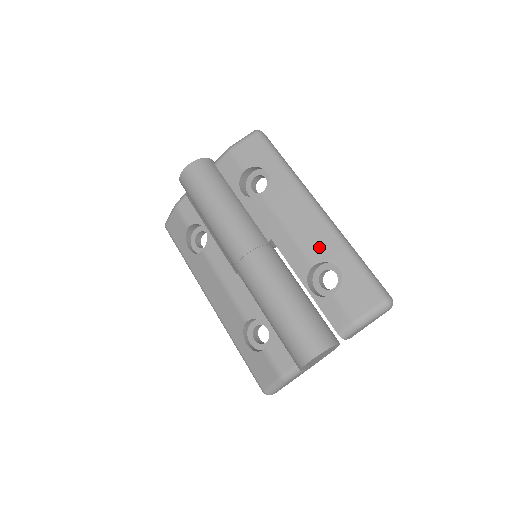
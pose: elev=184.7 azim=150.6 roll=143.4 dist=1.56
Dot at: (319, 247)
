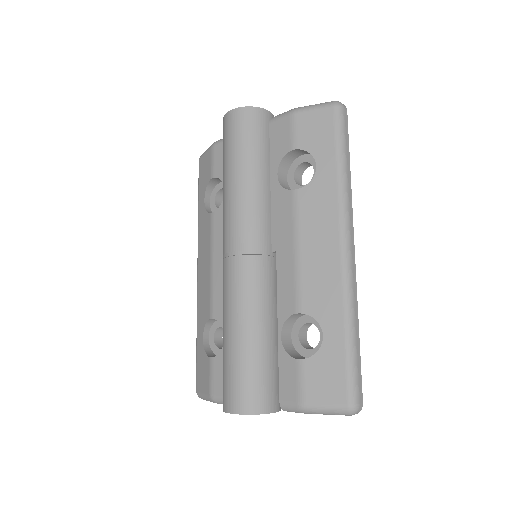
Dot at: (317, 296)
